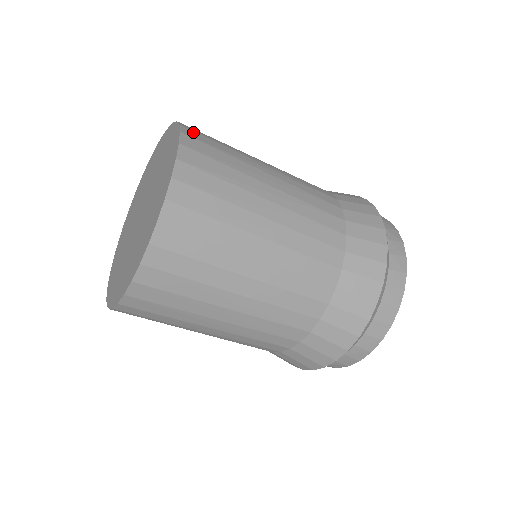
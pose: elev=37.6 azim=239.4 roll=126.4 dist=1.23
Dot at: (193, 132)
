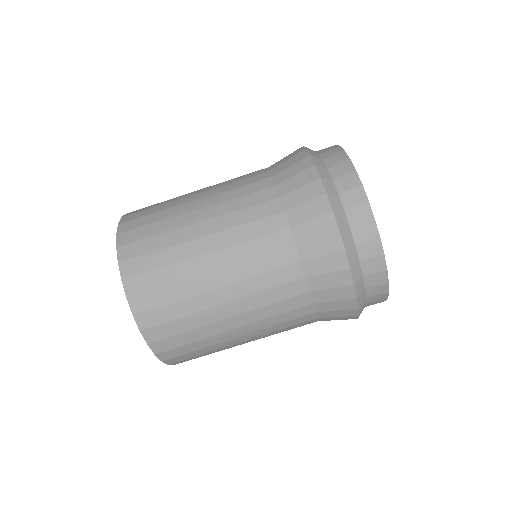
Dot at: (135, 211)
